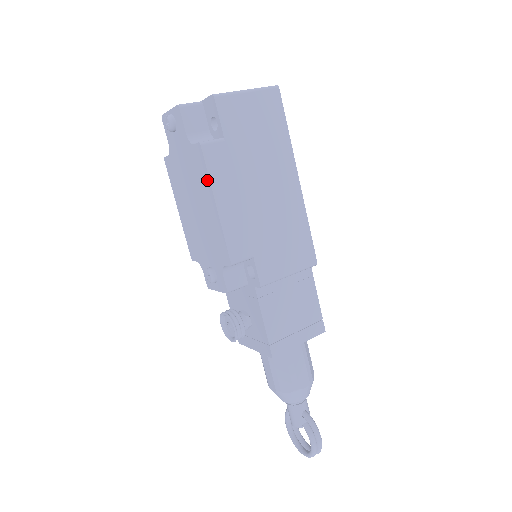
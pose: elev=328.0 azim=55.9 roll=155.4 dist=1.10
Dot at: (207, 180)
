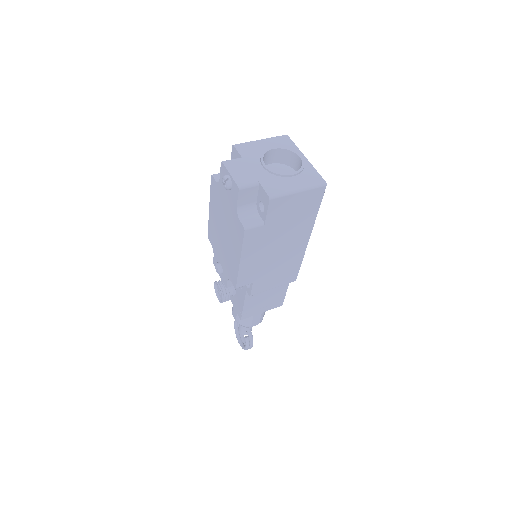
Dot at: (240, 246)
